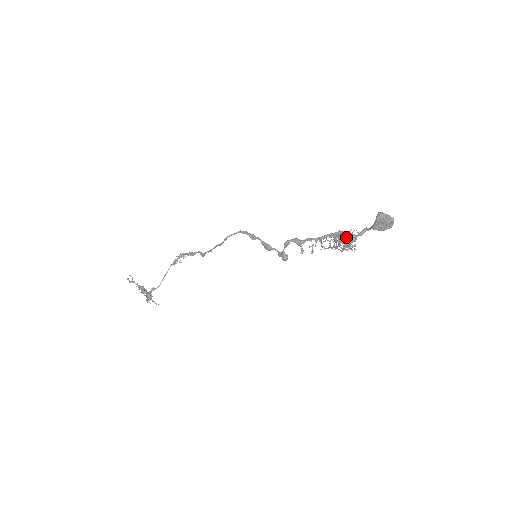
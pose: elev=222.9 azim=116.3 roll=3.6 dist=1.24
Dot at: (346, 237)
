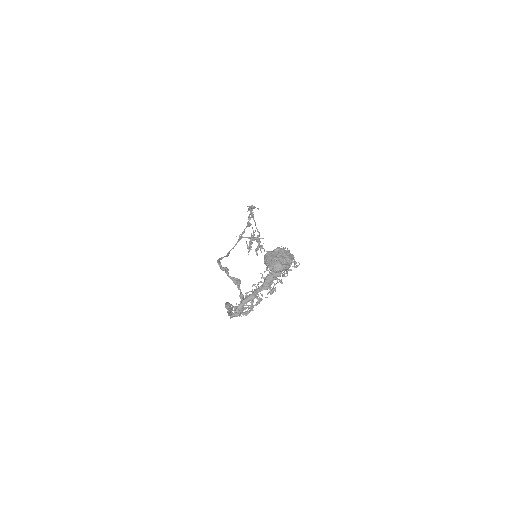
Dot at: (258, 292)
